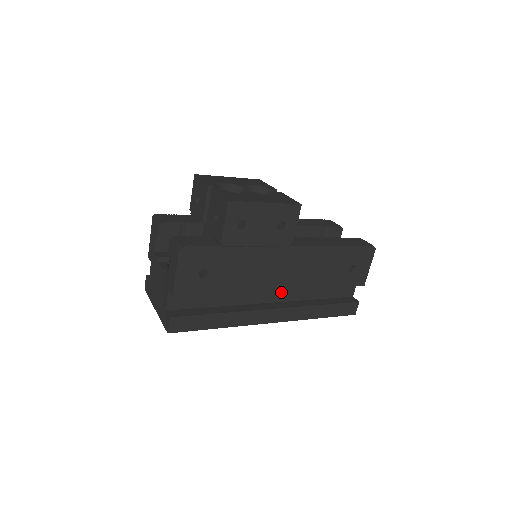
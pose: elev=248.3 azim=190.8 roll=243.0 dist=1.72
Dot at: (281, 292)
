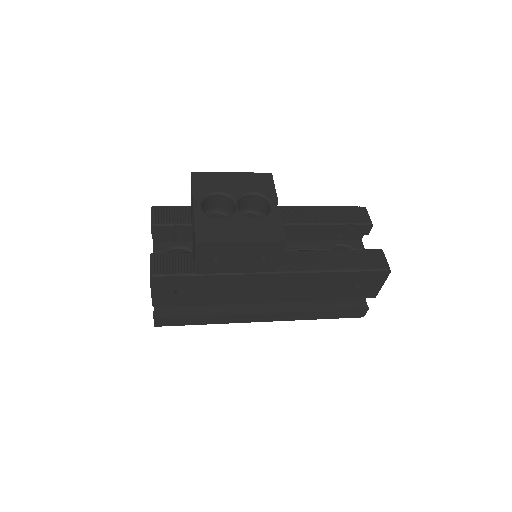
Dot at: occluded
